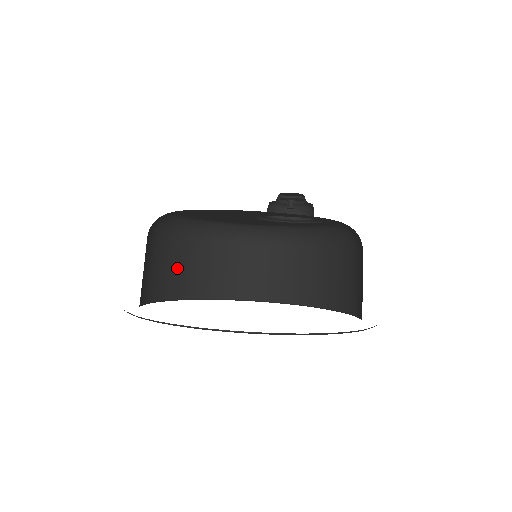
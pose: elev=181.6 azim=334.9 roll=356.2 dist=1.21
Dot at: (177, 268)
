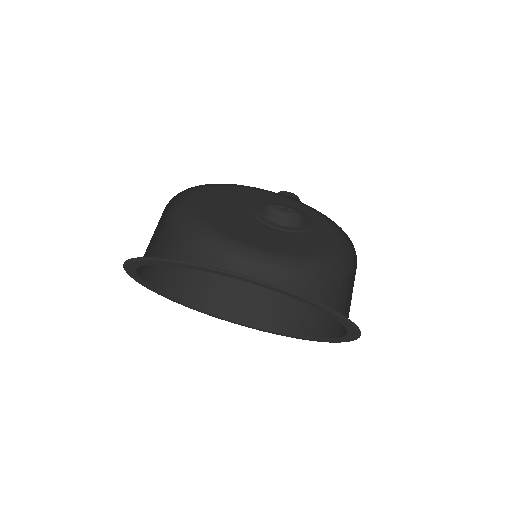
Dot at: (223, 287)
